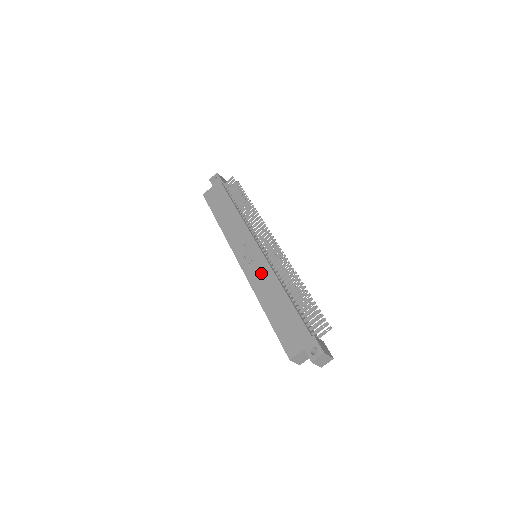
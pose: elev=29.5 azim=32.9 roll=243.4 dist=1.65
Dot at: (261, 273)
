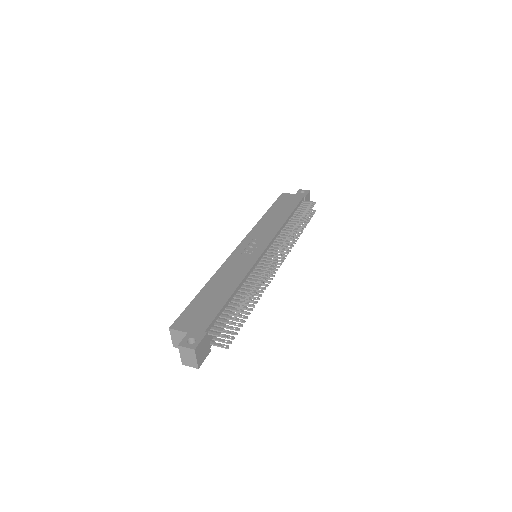
Dot at: (241, 264)
